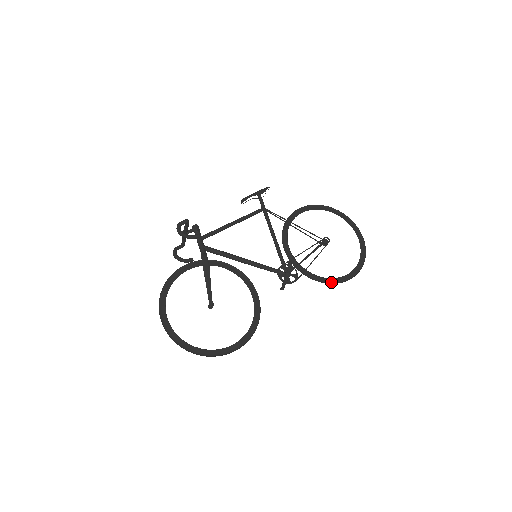
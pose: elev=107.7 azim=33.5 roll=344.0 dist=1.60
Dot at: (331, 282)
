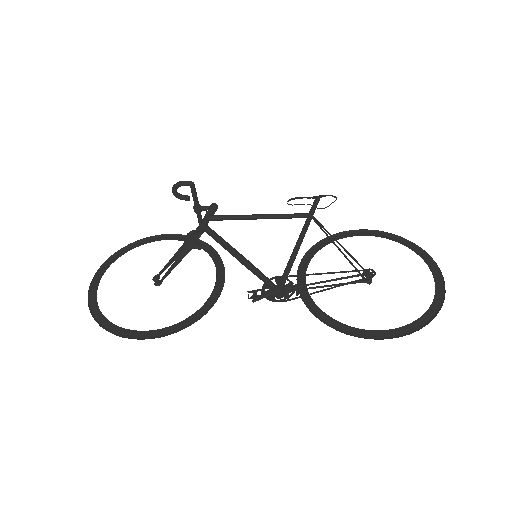
Dot at: (339, 329)
